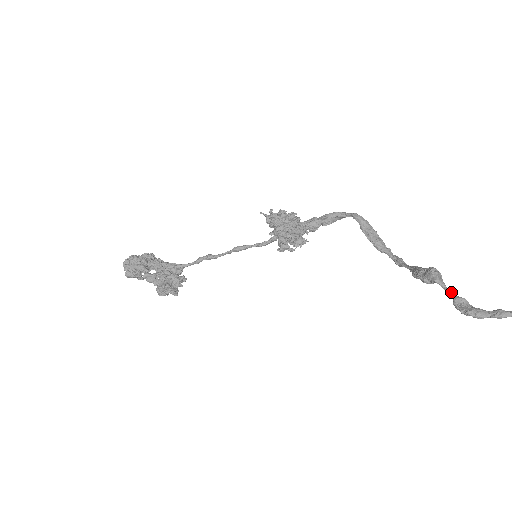
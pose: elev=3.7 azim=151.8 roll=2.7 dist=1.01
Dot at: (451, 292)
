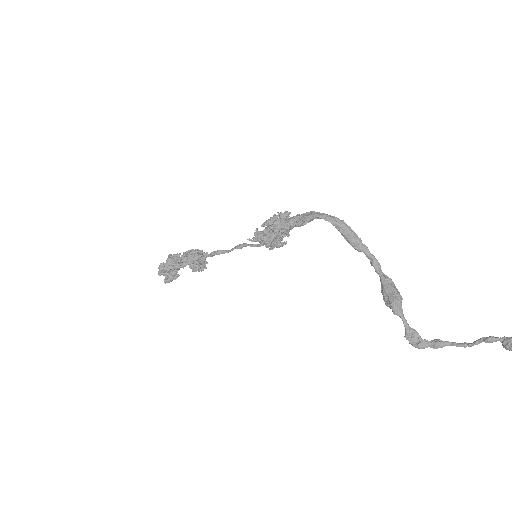
Dot at: (405, 324)
